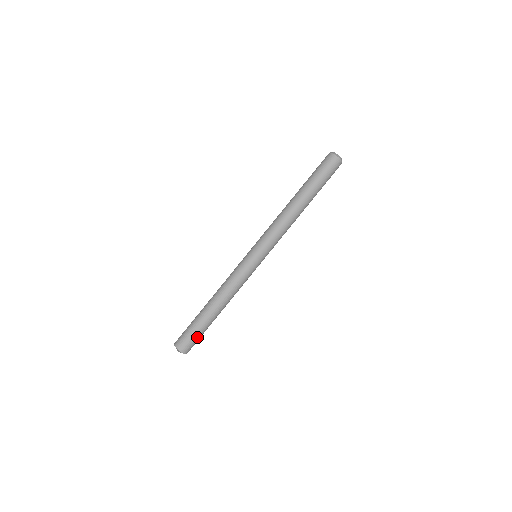
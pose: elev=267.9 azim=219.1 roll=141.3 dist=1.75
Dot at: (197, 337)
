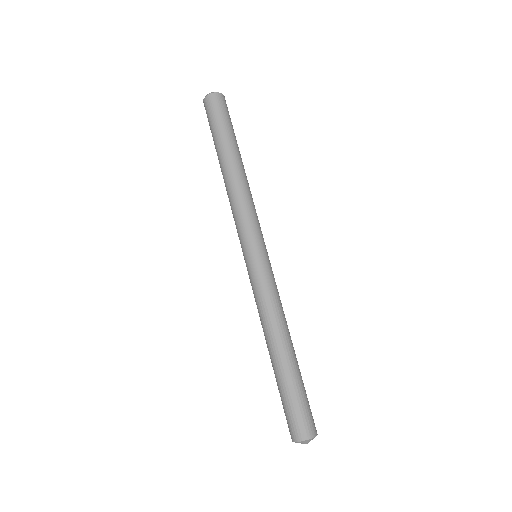
Dot at: (296, 404)
